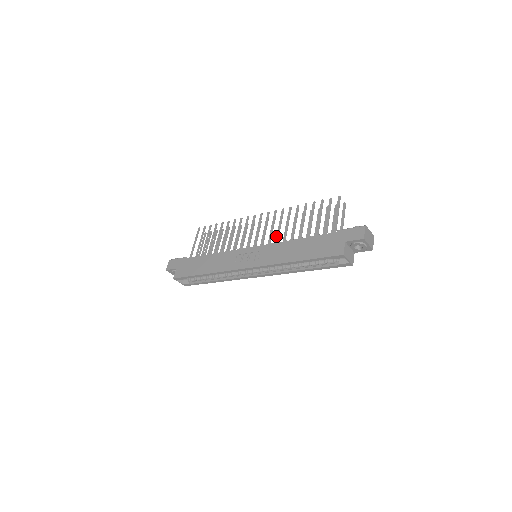
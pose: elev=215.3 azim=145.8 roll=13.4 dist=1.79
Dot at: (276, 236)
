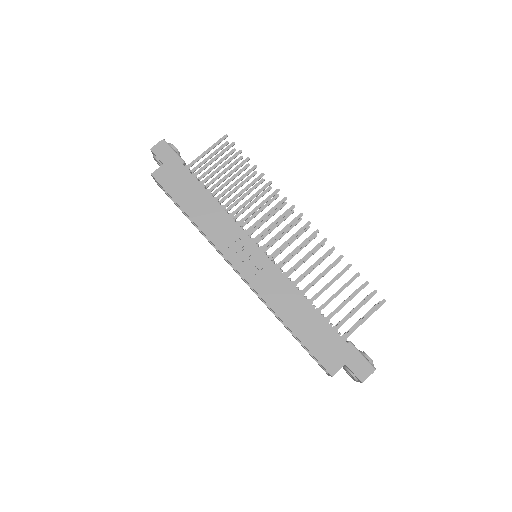
Dot at: occluded
